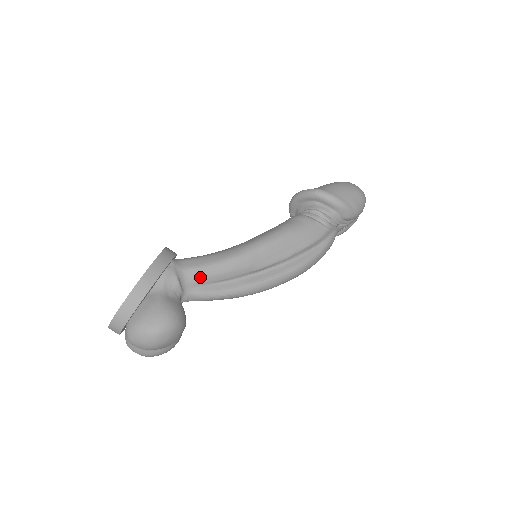
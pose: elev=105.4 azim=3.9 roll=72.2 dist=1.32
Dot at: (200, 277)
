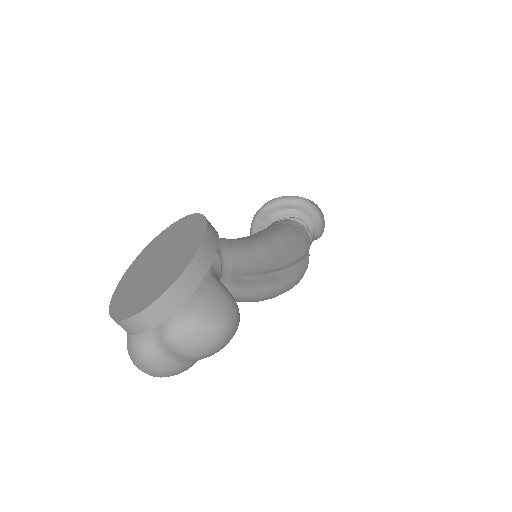
Dot at: (235, 263)
